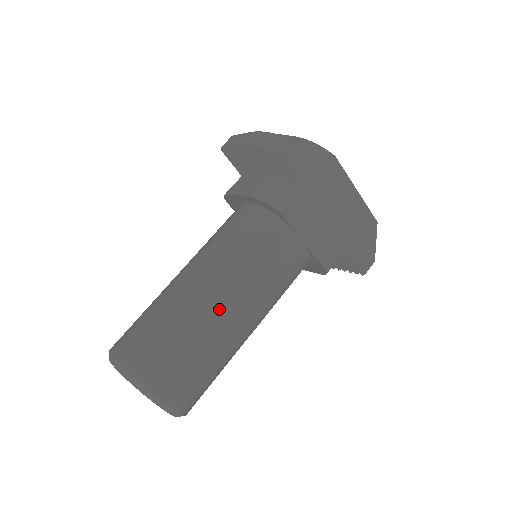
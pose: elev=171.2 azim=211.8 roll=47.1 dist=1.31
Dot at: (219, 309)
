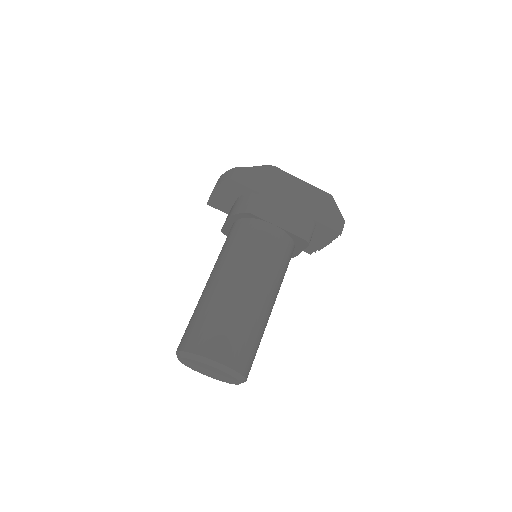
Dot at: (233, 289)
